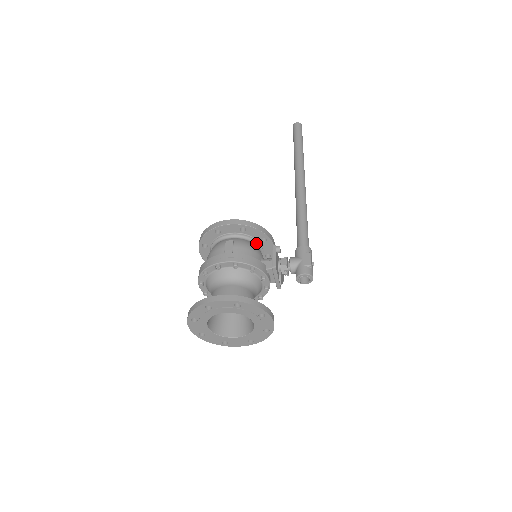
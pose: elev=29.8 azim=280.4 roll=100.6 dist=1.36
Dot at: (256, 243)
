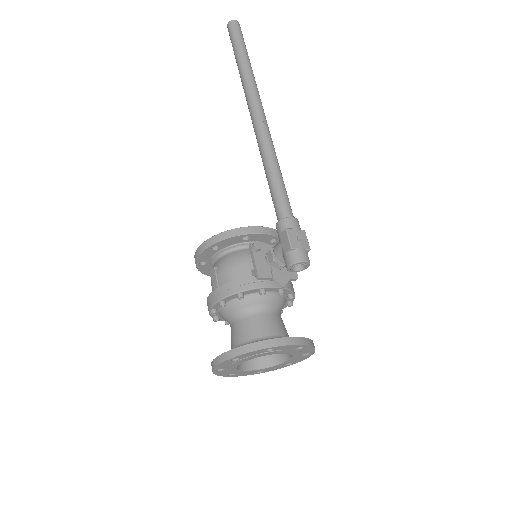
Dot at: (243, 246)
